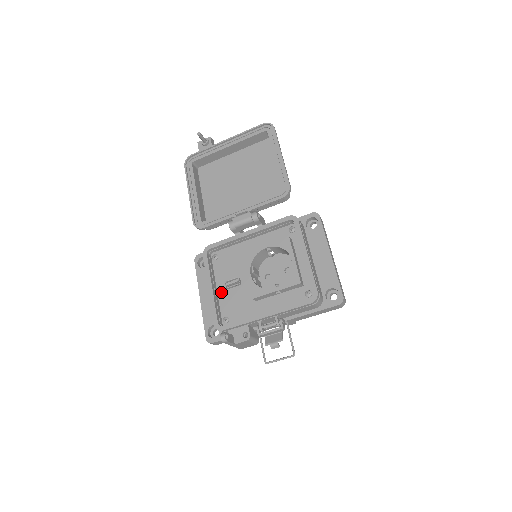
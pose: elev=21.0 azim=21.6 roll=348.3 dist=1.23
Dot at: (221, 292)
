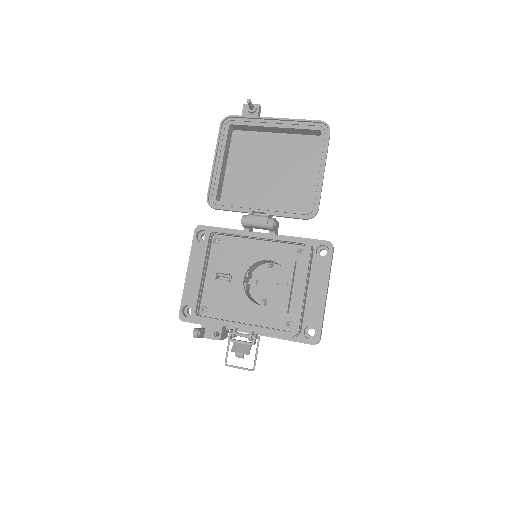
Dot at: (209, 279)
